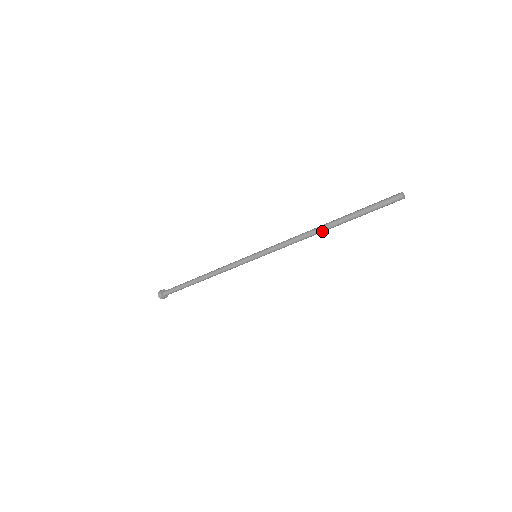
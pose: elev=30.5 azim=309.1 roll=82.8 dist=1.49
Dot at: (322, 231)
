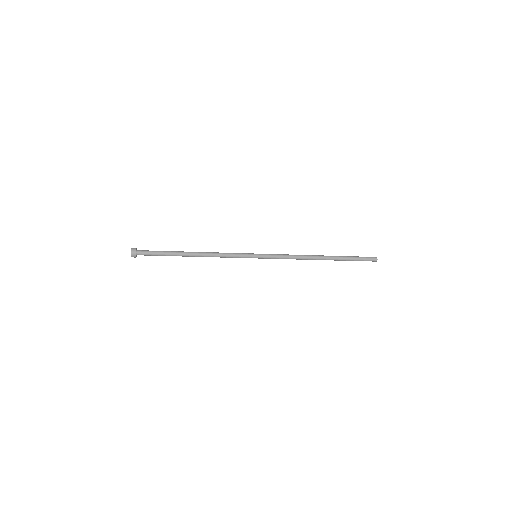
Dot at: occluded
